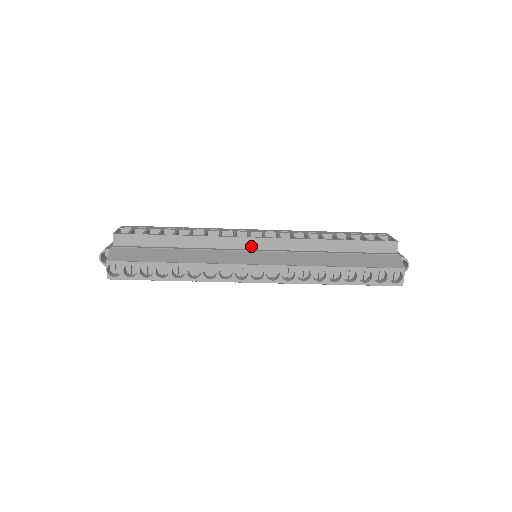
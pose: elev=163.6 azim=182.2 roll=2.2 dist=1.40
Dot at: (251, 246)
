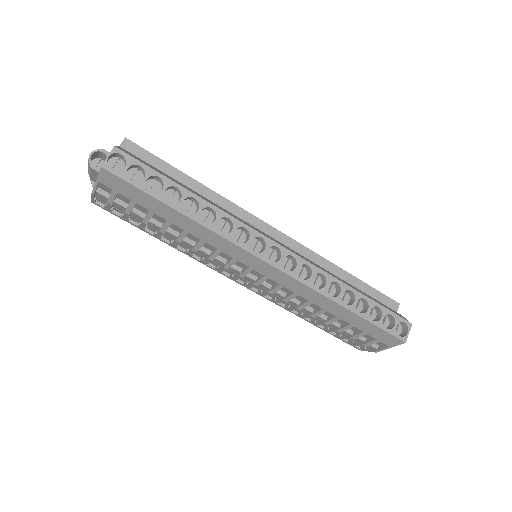
Dot at: occluded
